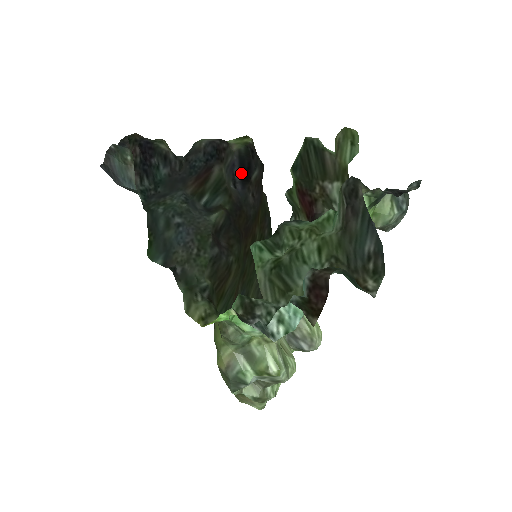
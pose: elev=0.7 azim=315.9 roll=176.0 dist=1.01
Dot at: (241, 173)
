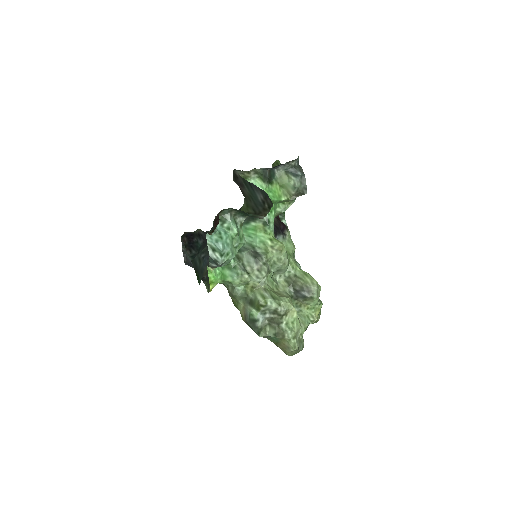
Dot at: occluded
